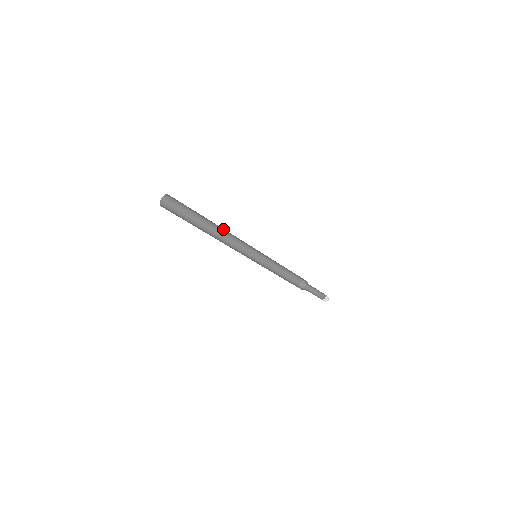
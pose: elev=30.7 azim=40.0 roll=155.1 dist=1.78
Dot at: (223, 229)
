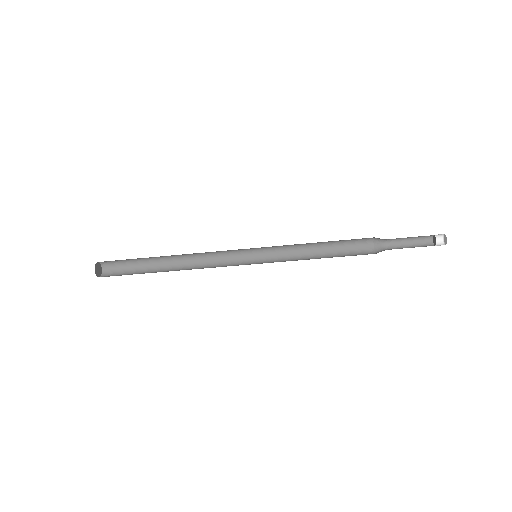
Dot at: (188, 255)
